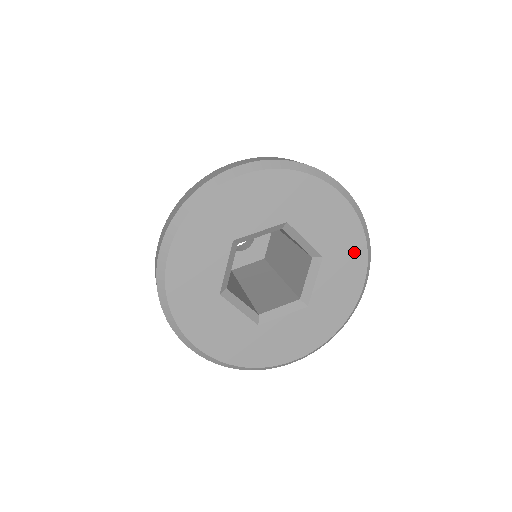
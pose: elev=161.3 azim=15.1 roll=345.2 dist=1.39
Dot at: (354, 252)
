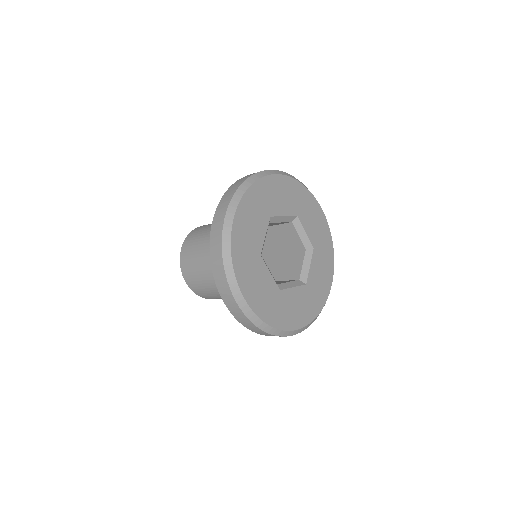
Dot at: (305, 197)
